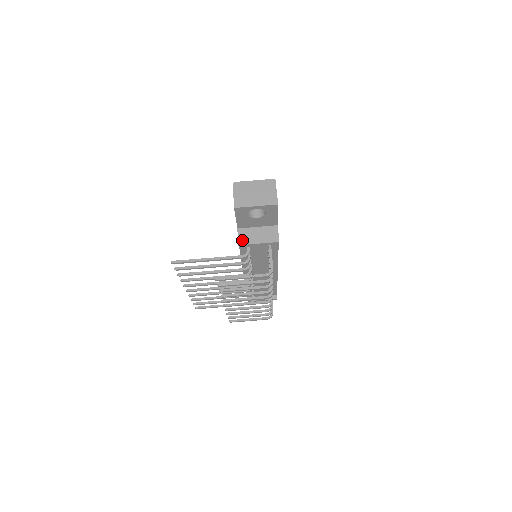
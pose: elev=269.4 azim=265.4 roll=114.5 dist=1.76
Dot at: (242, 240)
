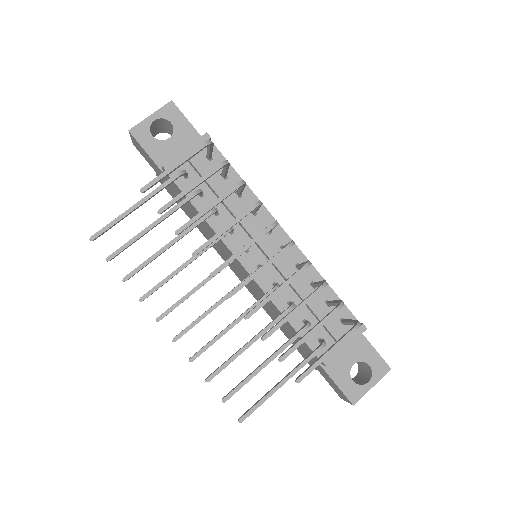
Dot at: (166, 164)
